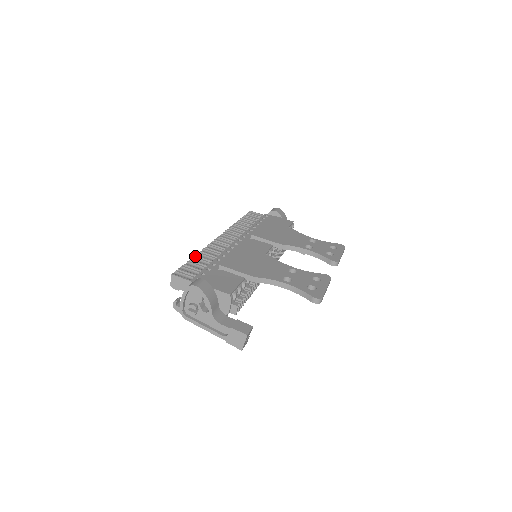
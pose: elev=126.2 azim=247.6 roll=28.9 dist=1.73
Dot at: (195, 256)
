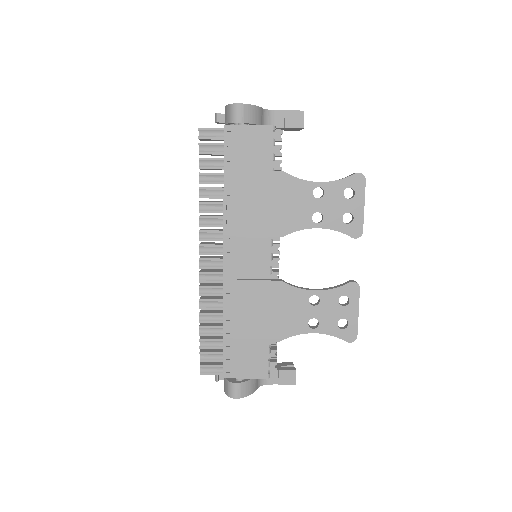
Dot at: occluded
